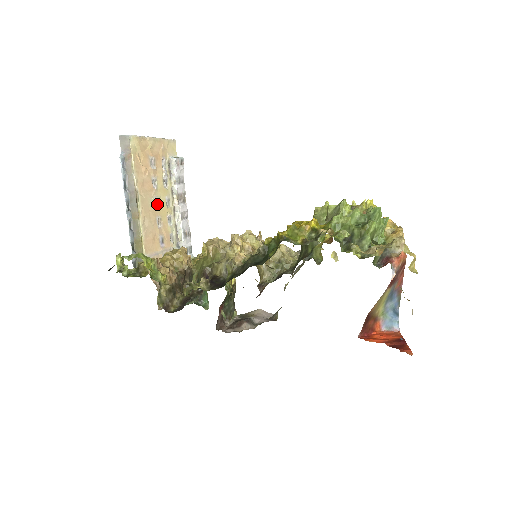
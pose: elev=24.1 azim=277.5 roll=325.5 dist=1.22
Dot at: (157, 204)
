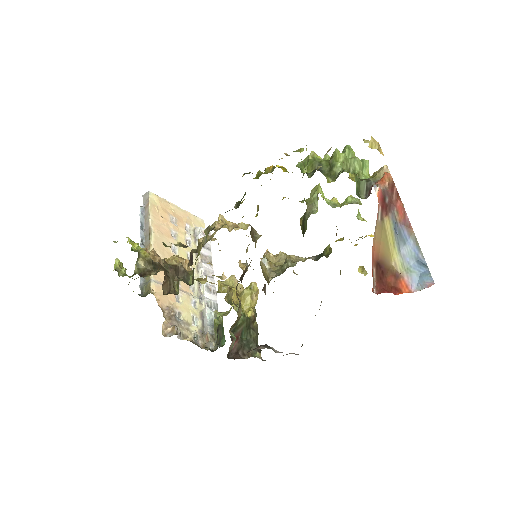
Dot at: (176, 252)
